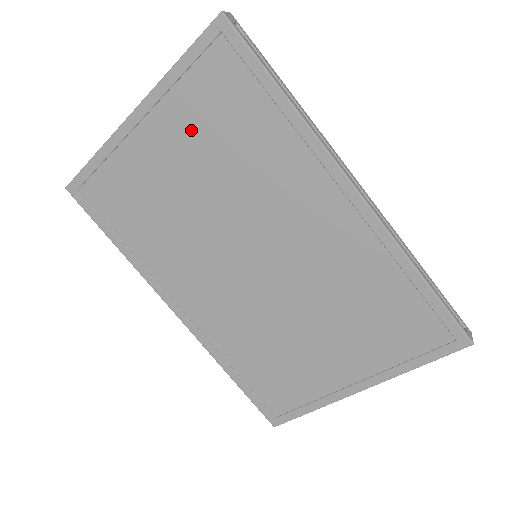
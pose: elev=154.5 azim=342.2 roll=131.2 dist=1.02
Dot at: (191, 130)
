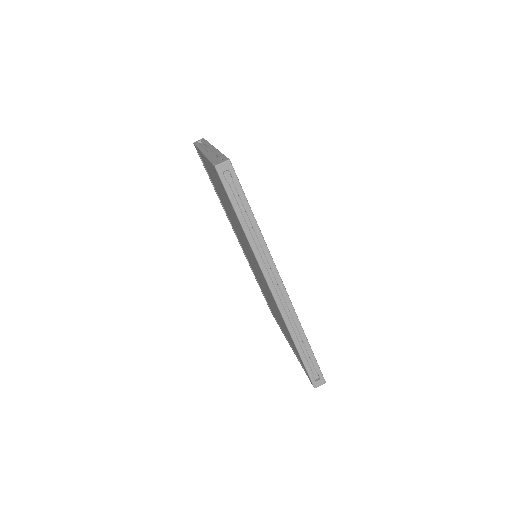
Dot at: occluded
